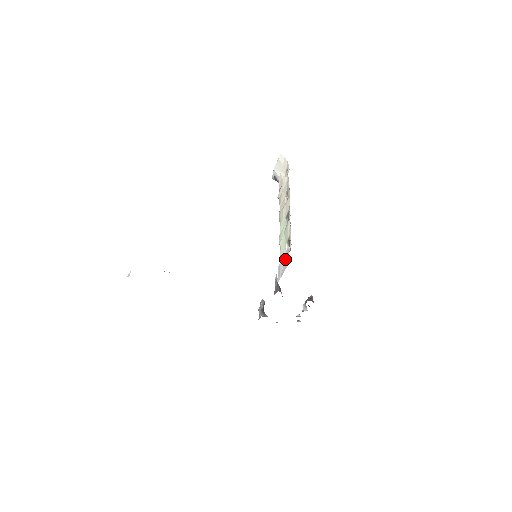
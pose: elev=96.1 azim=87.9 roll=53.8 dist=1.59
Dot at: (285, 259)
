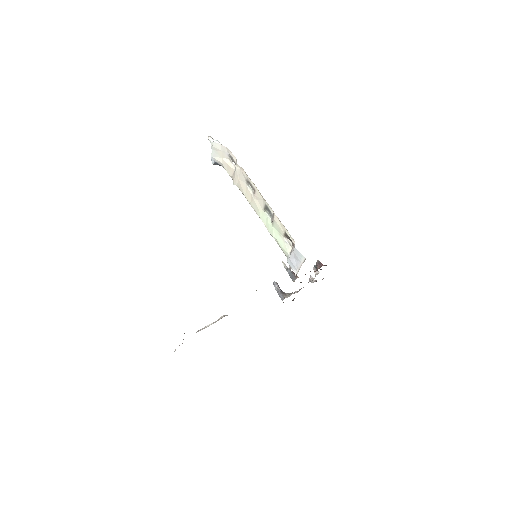
Dot at: (296, 256)
